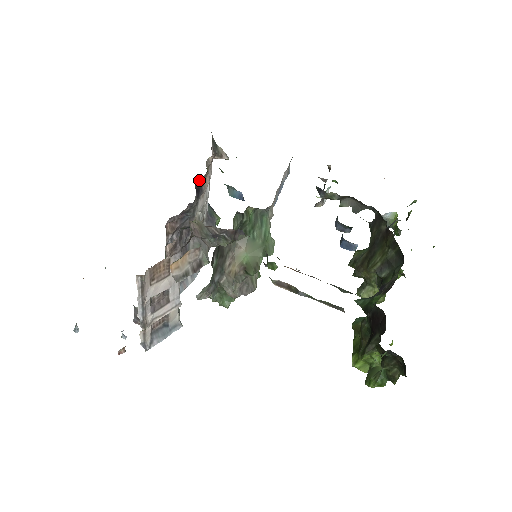
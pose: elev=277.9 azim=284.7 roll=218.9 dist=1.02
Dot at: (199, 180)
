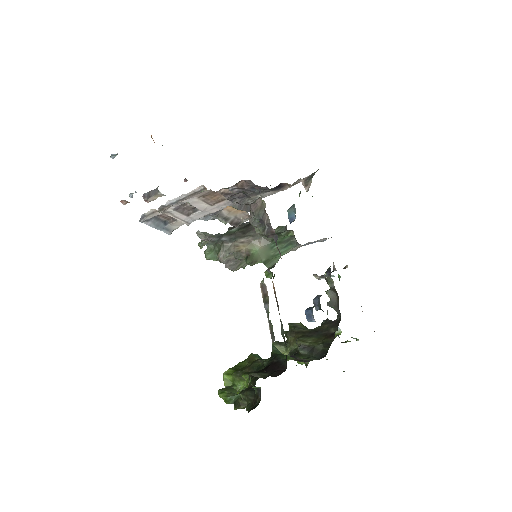
Dot at: (286, 183)
